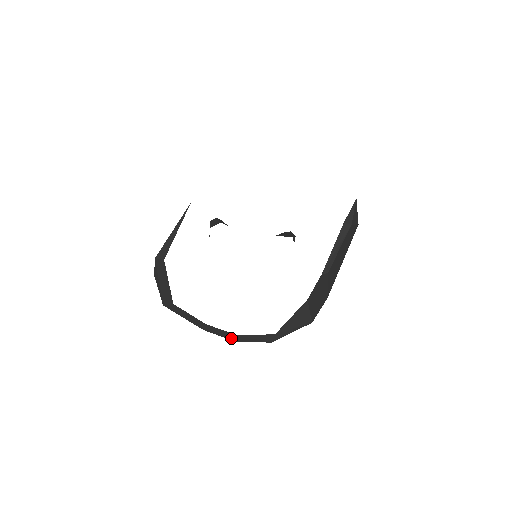
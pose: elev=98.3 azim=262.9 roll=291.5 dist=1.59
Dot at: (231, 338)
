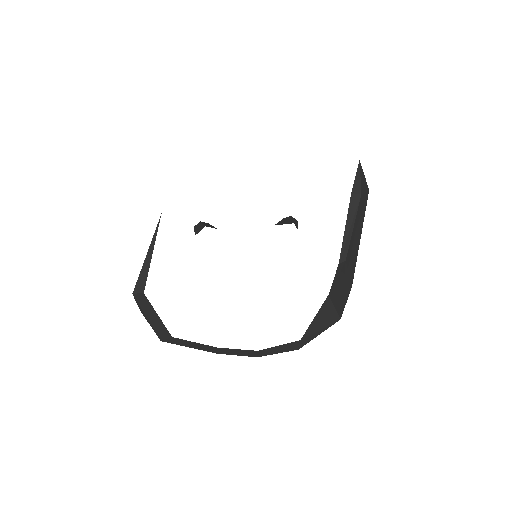
Dot at: (251, 355)
